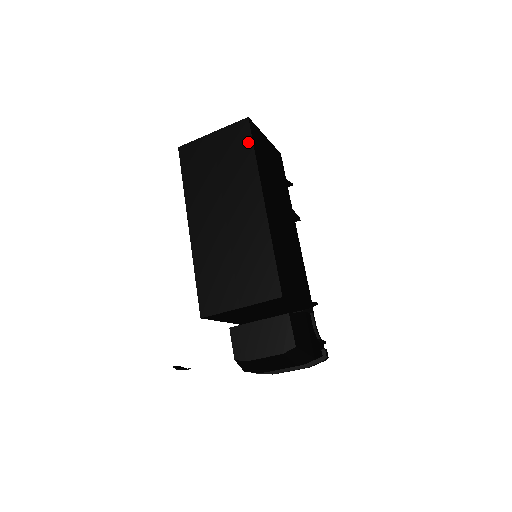
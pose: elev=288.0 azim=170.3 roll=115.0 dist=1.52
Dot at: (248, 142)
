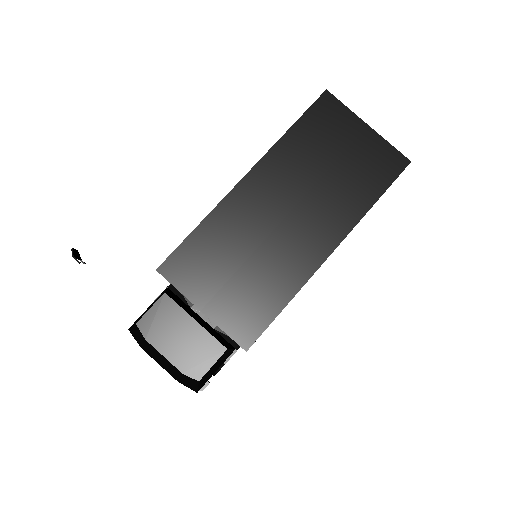
Dot at: (384, 183)
